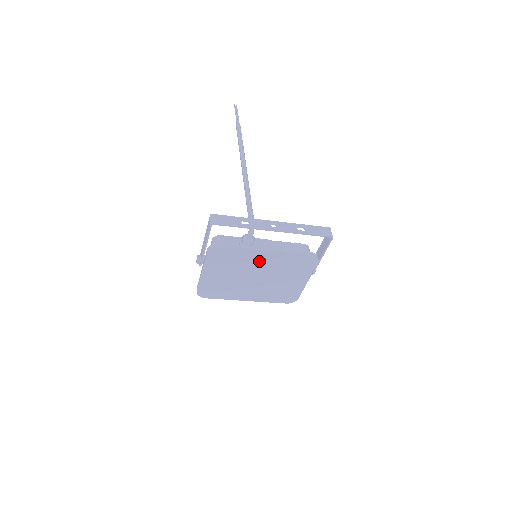
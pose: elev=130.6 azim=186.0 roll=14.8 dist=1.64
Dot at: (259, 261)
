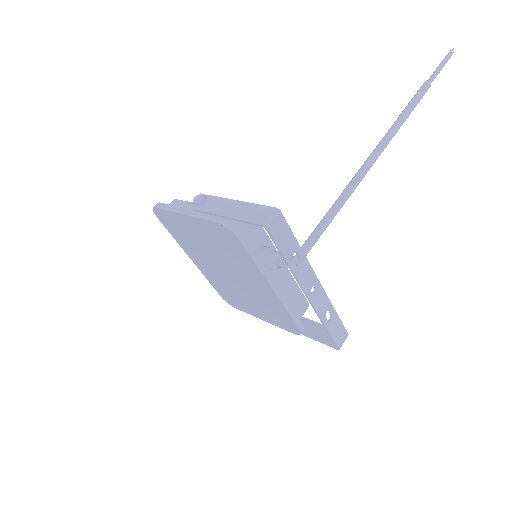
Dot at: (252, 279)
